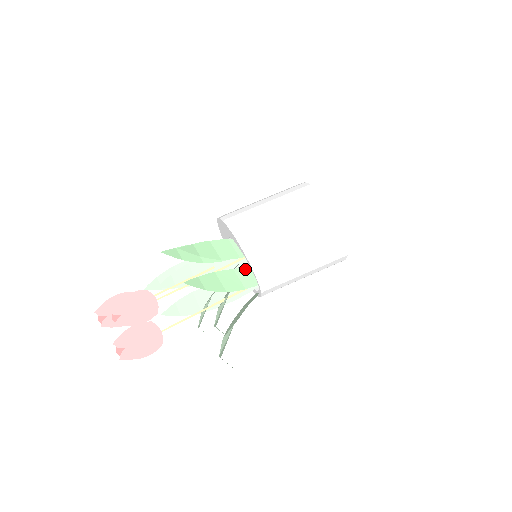
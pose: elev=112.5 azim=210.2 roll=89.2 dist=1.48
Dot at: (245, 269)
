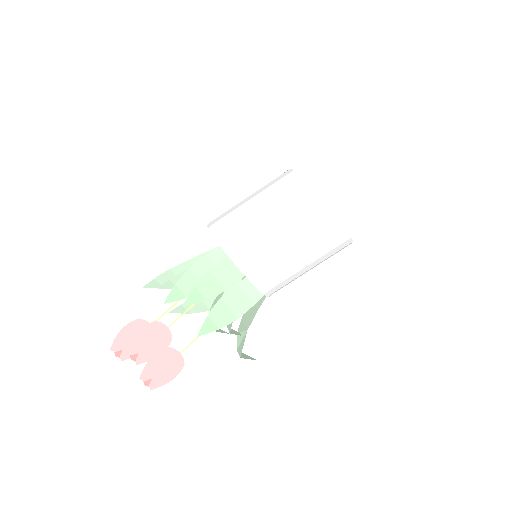
Dot at: occluded
